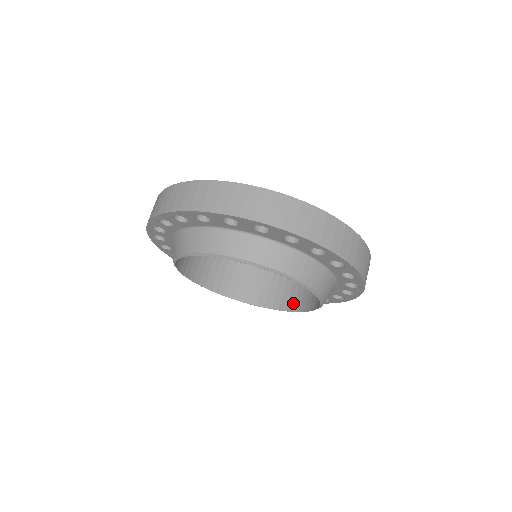
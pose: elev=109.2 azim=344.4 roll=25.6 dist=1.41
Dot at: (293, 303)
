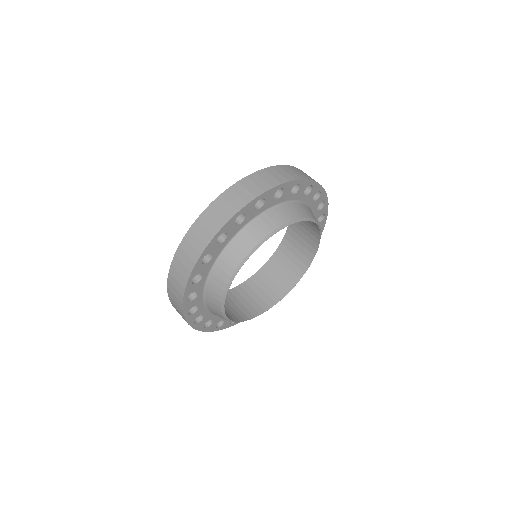
Dot at: (259, 307)
